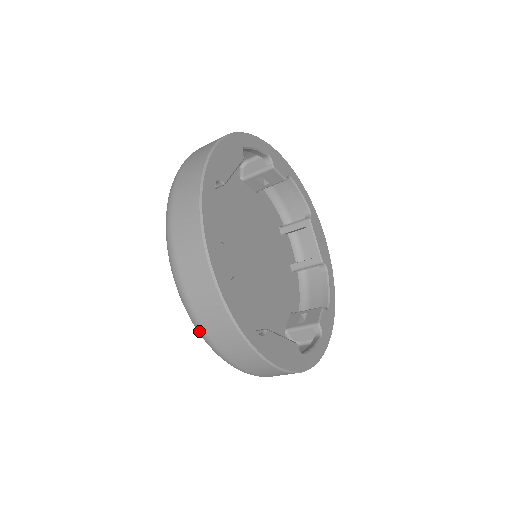
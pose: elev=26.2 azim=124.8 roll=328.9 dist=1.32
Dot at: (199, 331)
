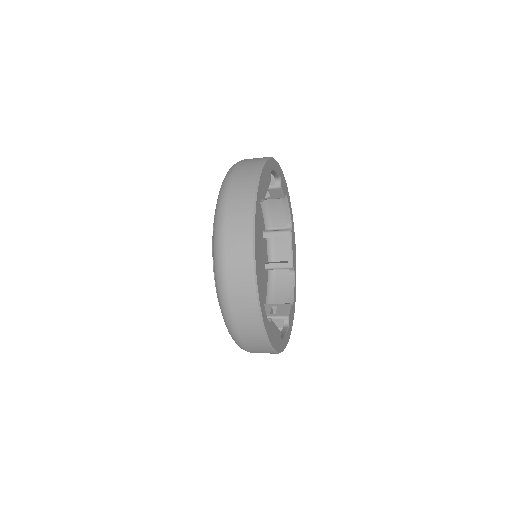
Dot at: (225, 312)
